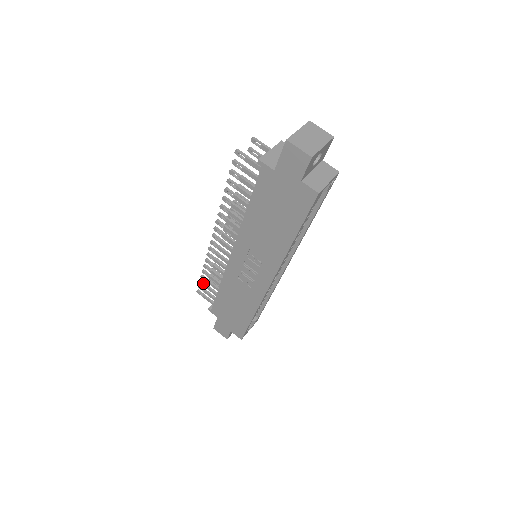
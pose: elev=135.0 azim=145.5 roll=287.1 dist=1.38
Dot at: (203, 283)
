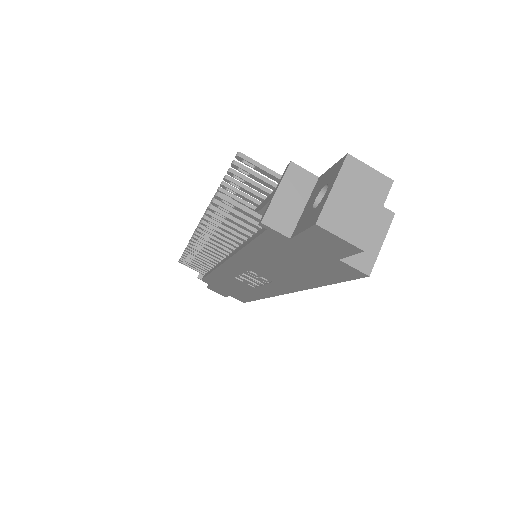
Dot at: (186, 261)
